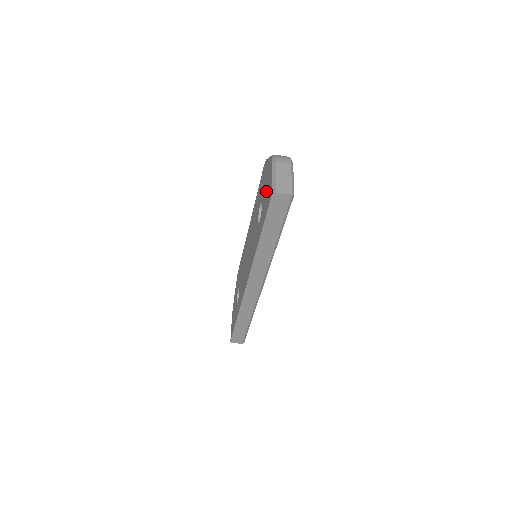
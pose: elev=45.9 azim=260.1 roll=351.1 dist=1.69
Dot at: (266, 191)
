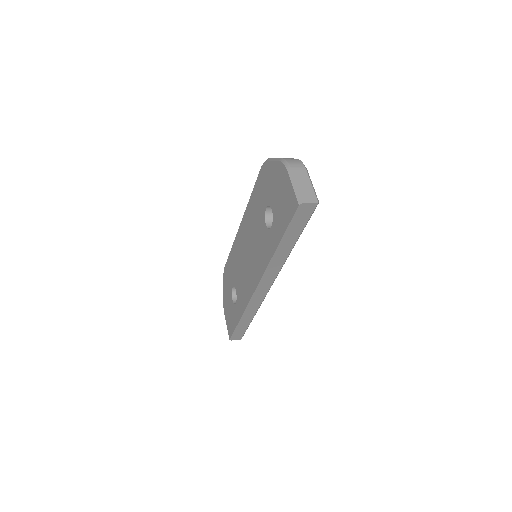
Dot at: (280, 198)
